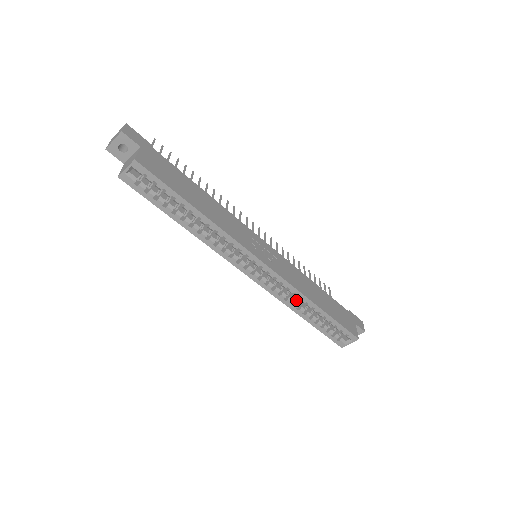
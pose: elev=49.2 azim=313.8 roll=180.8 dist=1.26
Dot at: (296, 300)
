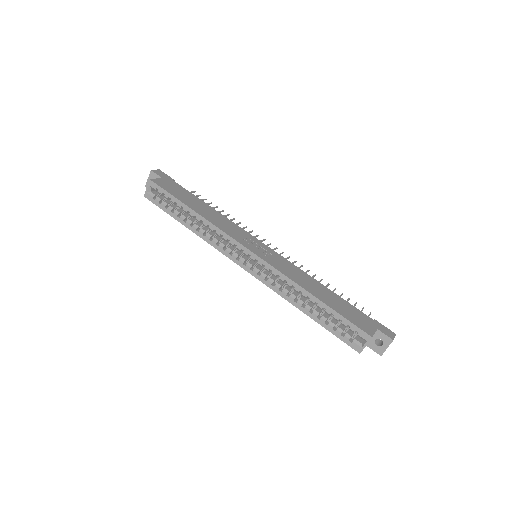
Dot at: (294, 293)
